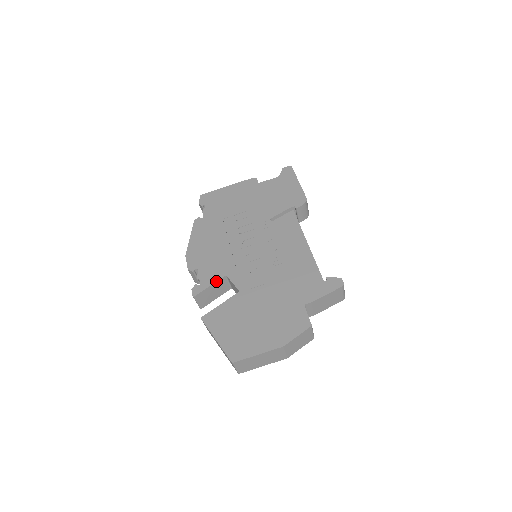
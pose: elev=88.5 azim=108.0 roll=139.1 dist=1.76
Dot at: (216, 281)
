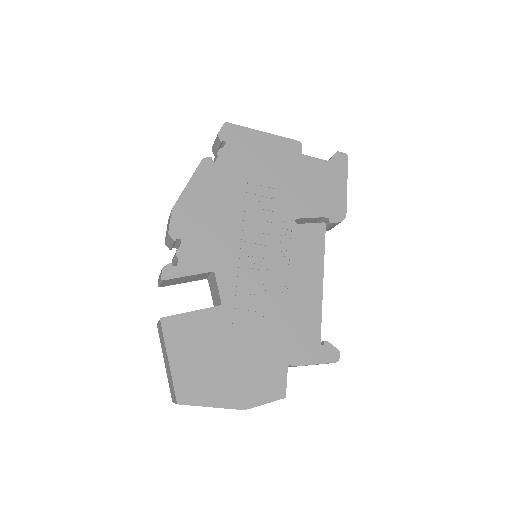
Dot at: (199, 273)
